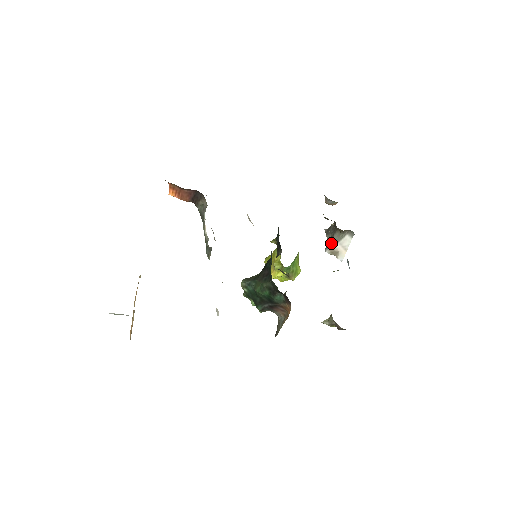
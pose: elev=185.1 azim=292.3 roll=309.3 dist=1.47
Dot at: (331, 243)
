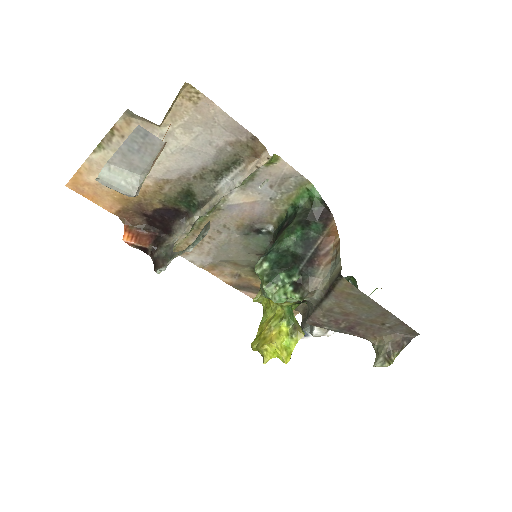
Dot at: occluded
